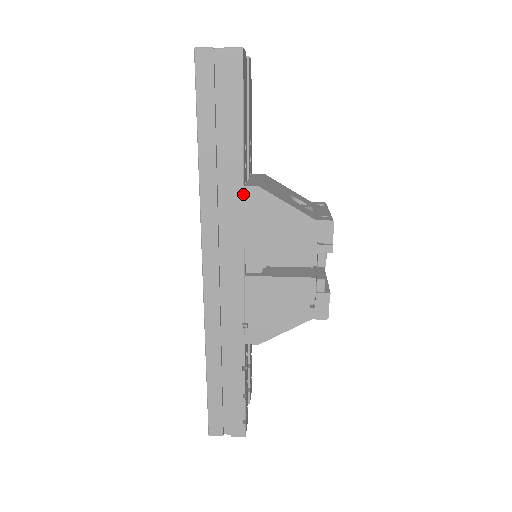
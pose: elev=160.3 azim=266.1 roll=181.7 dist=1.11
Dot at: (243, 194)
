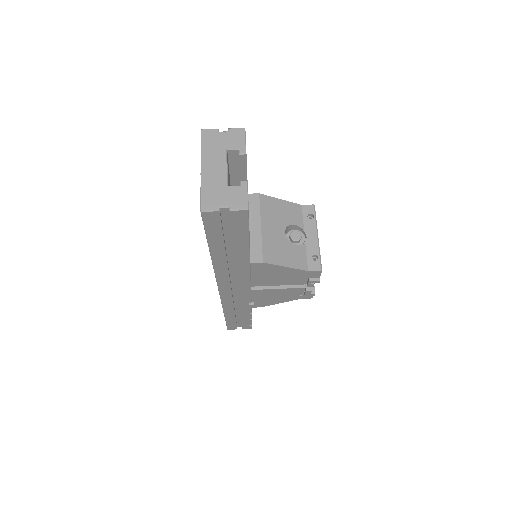
Dot at: (250, 266)
